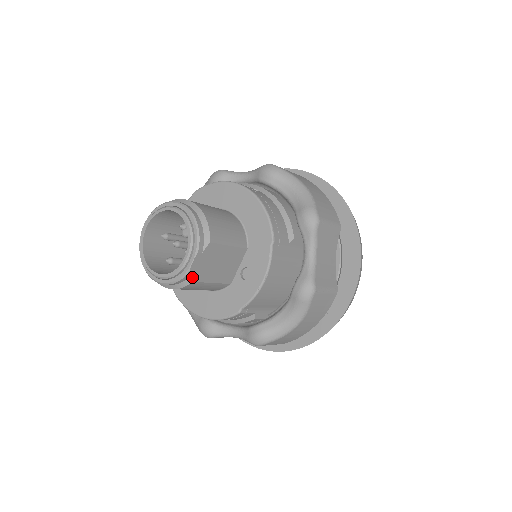
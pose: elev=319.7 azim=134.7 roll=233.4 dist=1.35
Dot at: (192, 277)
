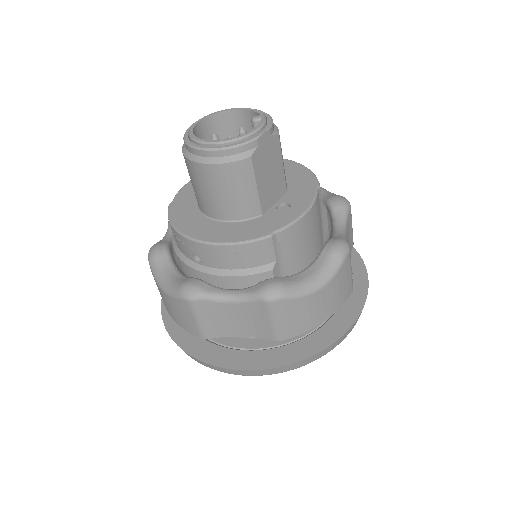
Dot at: (253, 151)
